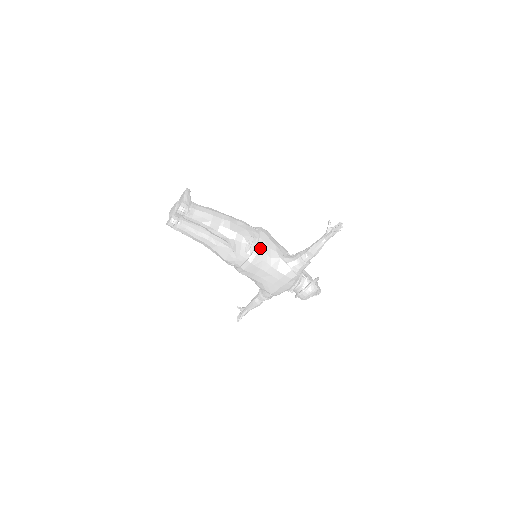
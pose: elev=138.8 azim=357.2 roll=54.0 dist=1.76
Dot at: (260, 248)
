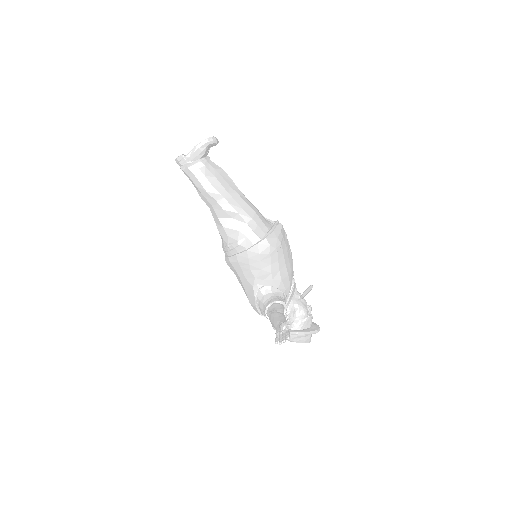
Dot at: (238, 260)
